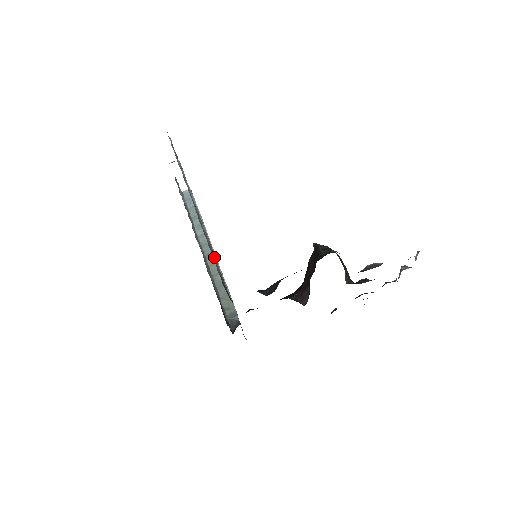
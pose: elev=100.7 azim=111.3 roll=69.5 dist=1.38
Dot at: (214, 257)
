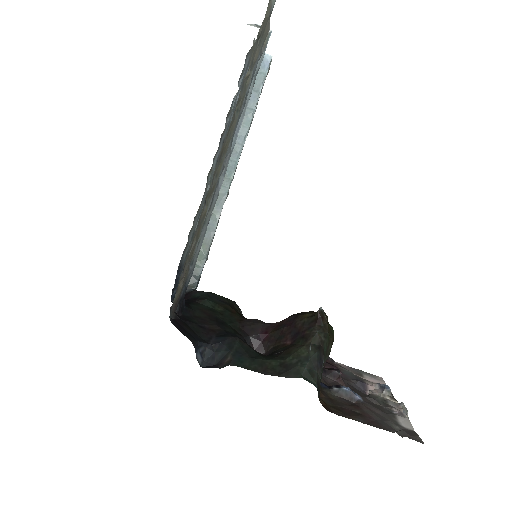
Dot at: (197, 245)
